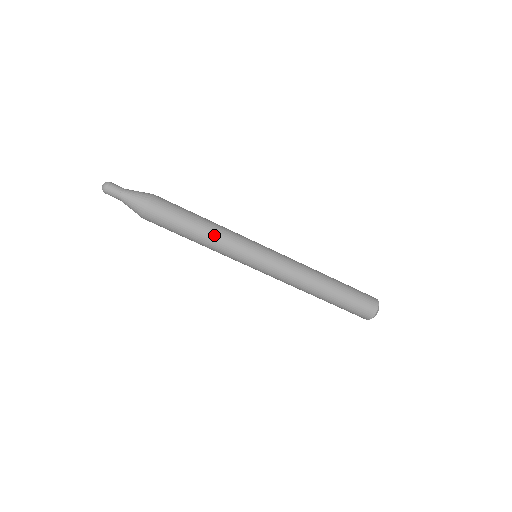
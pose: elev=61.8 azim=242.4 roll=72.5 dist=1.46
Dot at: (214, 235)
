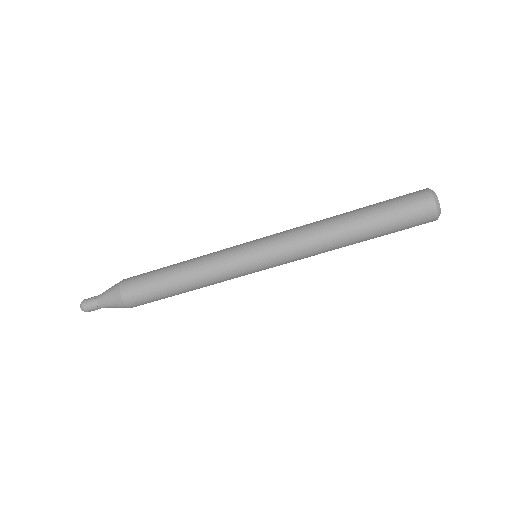
Dot at: (196, 276)
